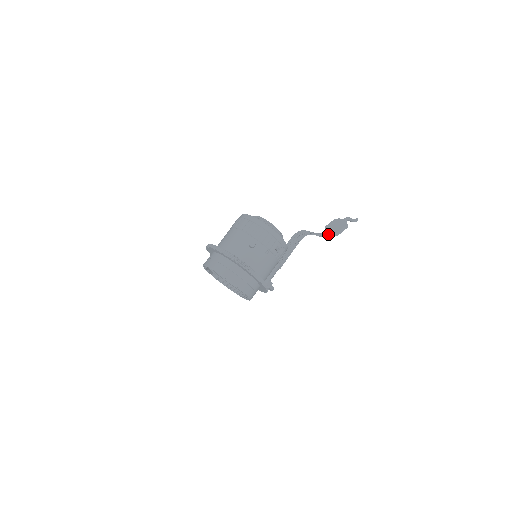
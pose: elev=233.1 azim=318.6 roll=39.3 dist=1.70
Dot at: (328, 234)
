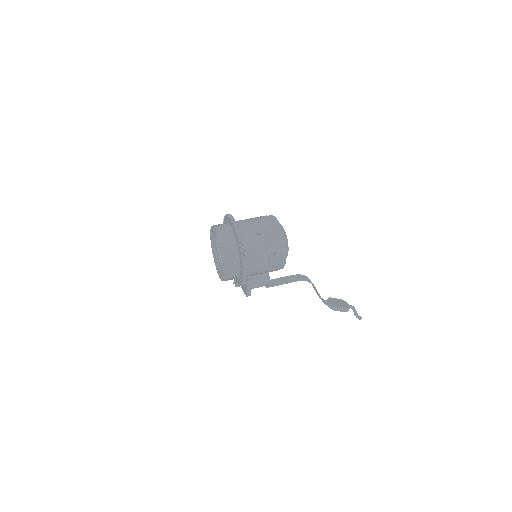
Dot at: (327, 303)
